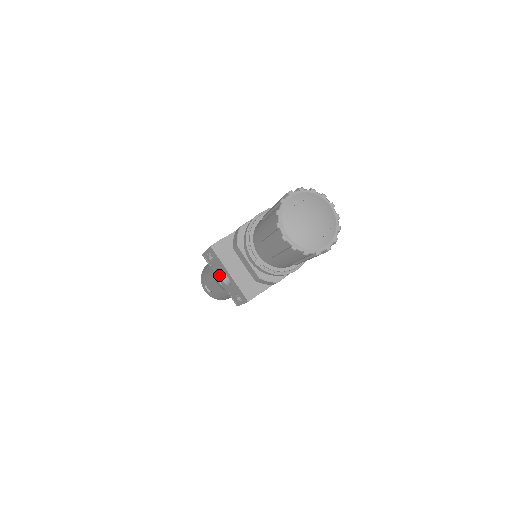
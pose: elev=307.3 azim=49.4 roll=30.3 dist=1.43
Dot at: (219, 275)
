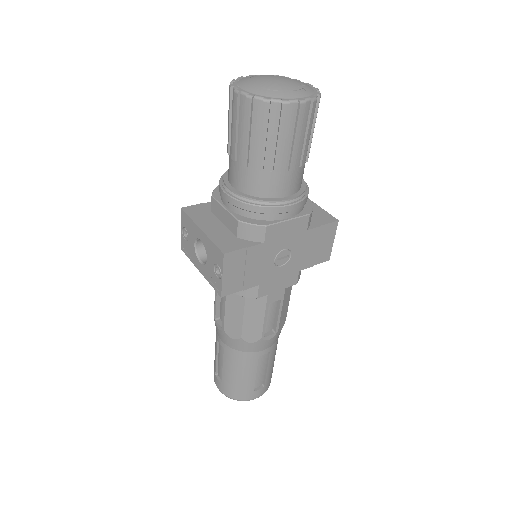
Dot at: (197, 258)
